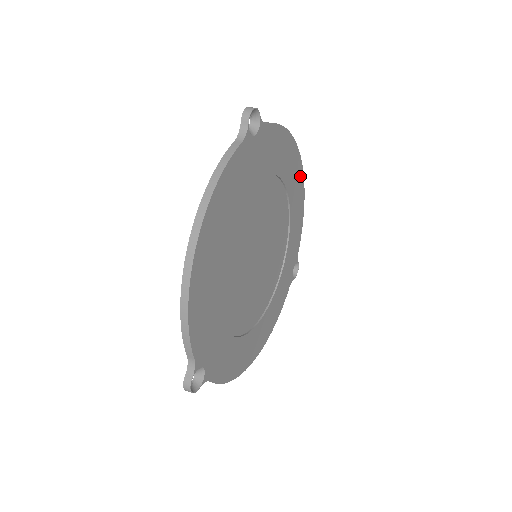
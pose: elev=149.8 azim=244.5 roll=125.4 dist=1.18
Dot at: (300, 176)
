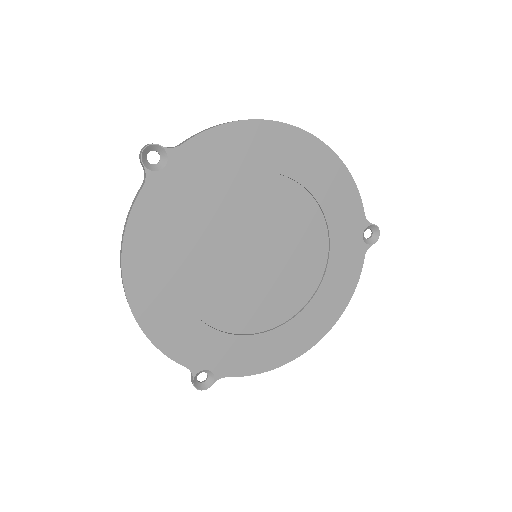
Dot at: (308, 143)
